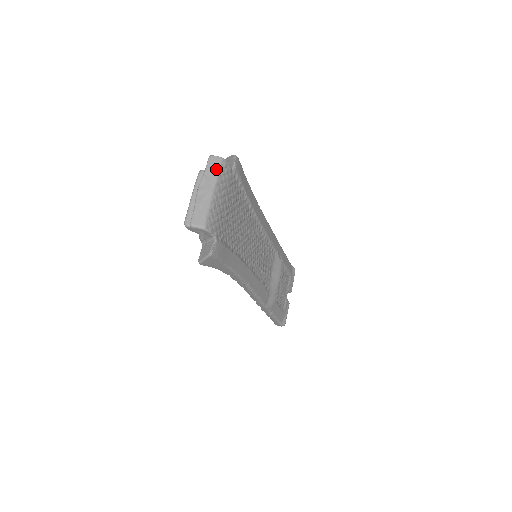
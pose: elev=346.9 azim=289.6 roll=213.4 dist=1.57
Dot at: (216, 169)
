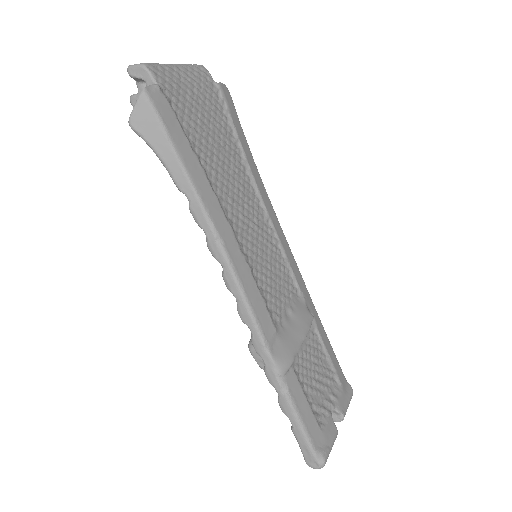
Dot at: (190, 65)
